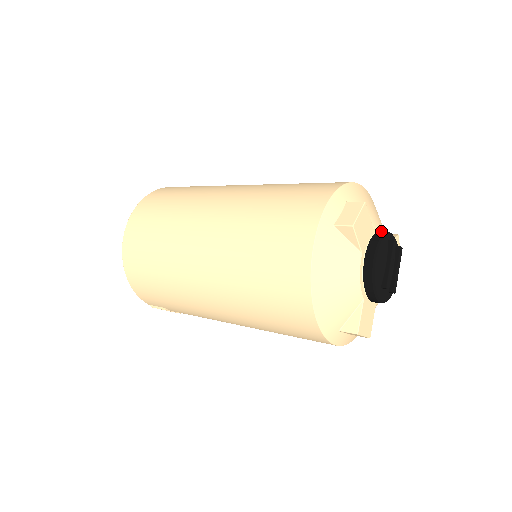
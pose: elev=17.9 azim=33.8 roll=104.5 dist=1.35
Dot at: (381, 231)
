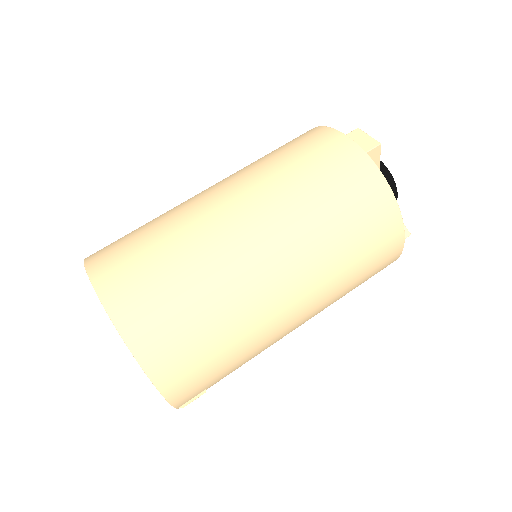
Dot at: occluded
